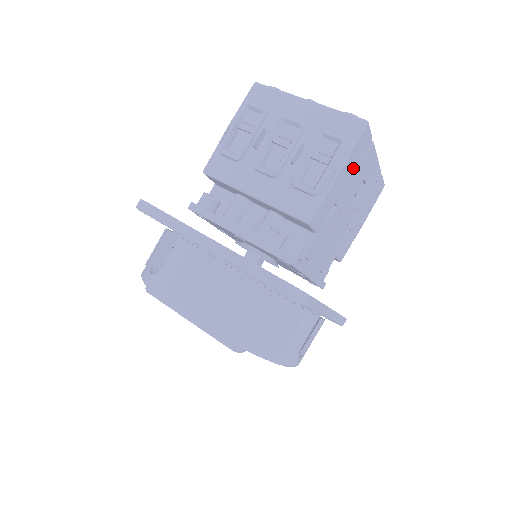
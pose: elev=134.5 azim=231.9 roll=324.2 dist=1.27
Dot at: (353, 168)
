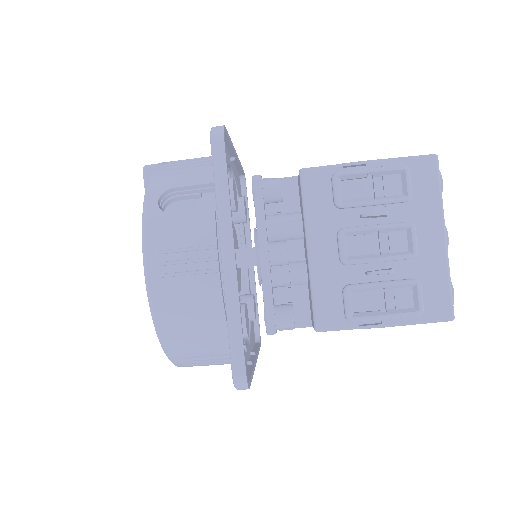
Dot at: occluded
